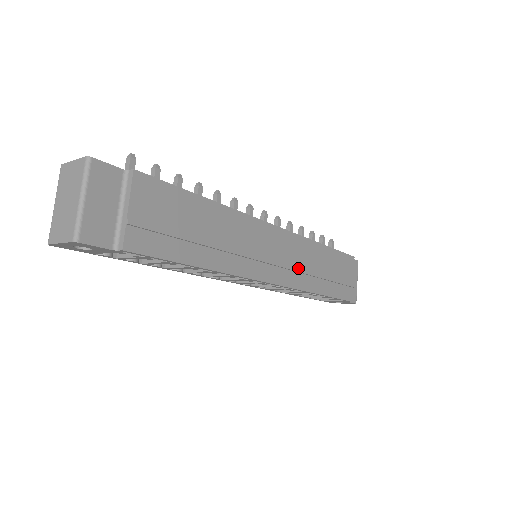
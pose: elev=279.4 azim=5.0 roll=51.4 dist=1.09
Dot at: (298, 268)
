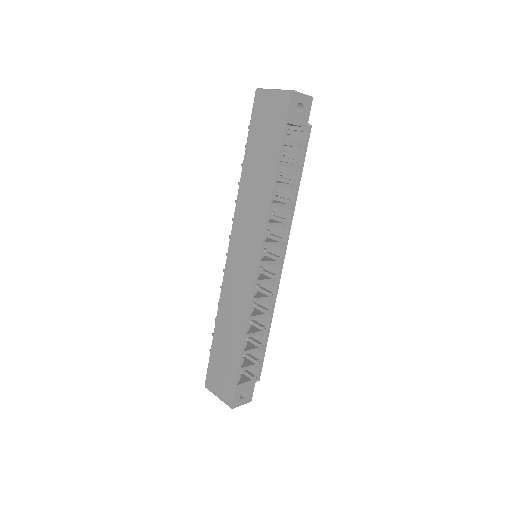
Dot at: occluded
